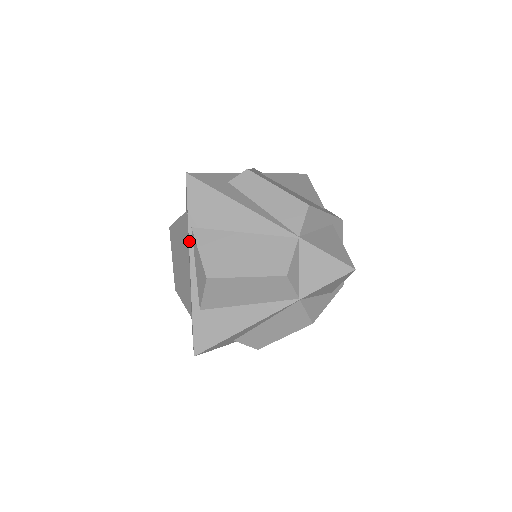
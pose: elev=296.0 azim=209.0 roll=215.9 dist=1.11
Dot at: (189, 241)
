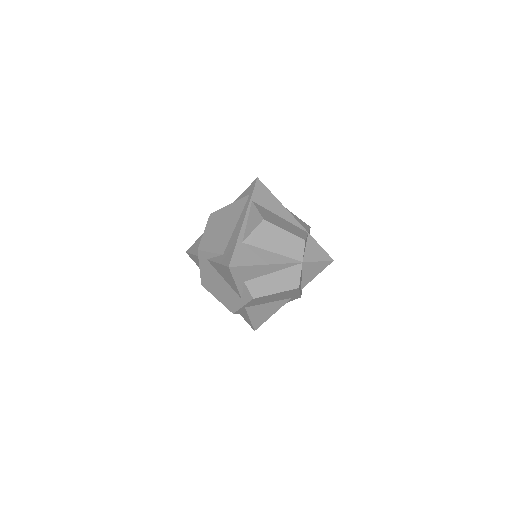
Dot at: (248, 206)
